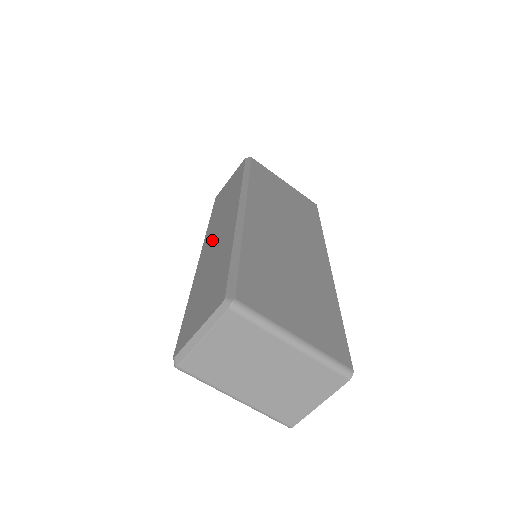
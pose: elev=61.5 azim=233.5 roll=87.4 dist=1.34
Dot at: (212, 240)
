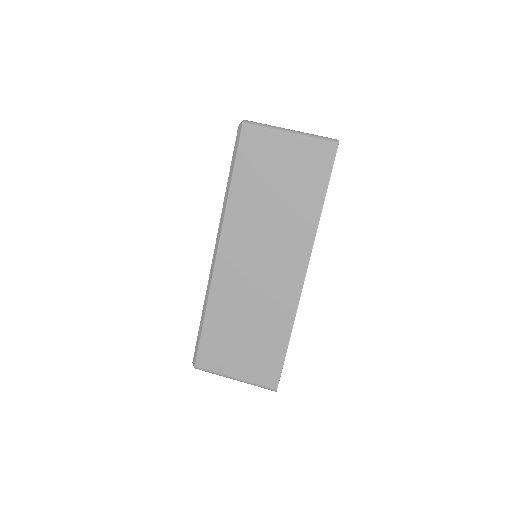
Dot at: occluded
